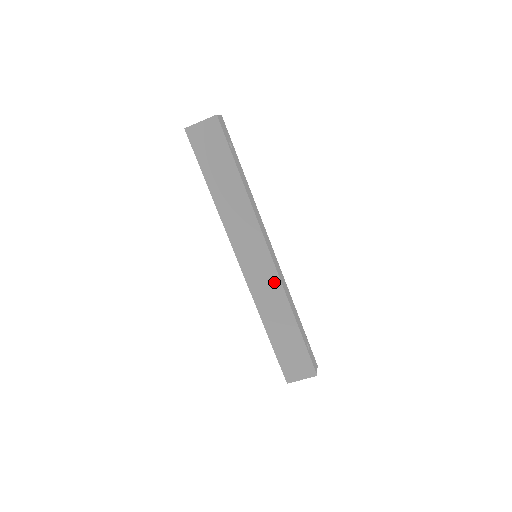
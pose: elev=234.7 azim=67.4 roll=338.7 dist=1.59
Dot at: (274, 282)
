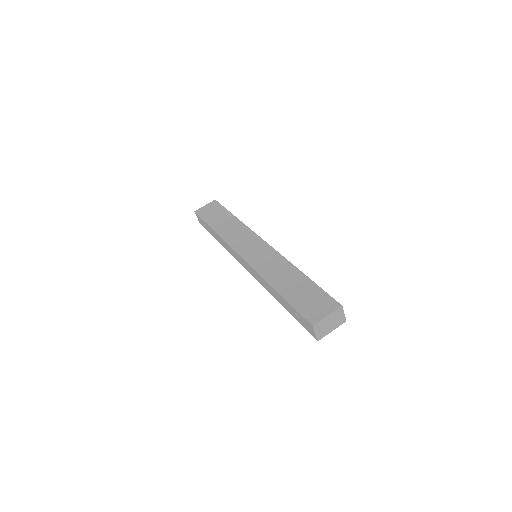
Dot at: (273, 256)
